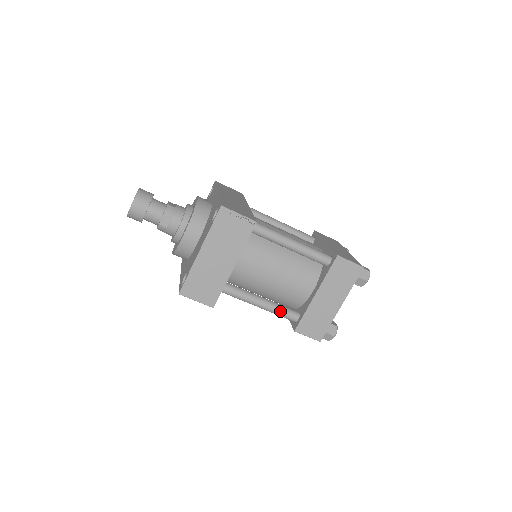
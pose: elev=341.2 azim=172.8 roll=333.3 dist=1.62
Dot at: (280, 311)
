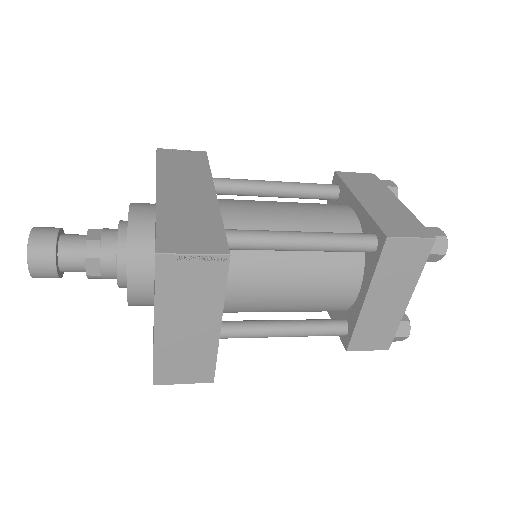
Dot at: (317, 332)
